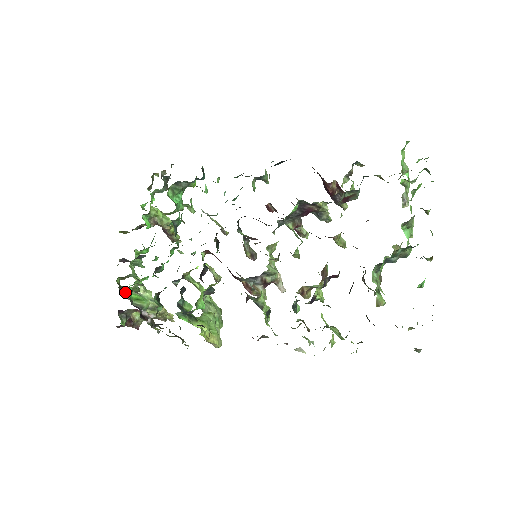
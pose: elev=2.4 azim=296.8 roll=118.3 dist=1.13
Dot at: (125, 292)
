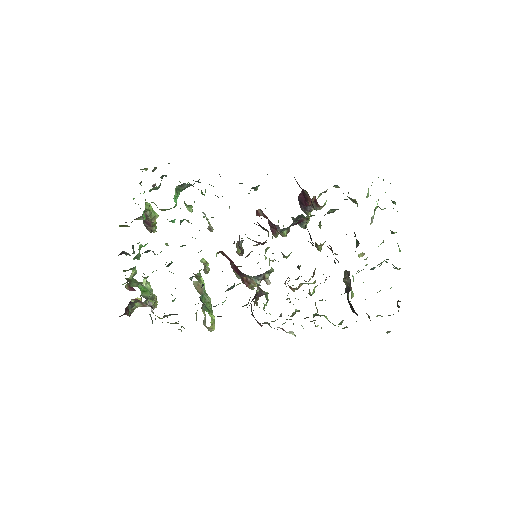
Dot at: (131, 284)
